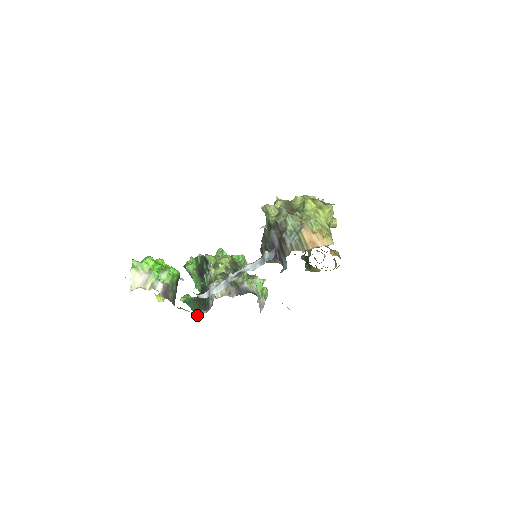
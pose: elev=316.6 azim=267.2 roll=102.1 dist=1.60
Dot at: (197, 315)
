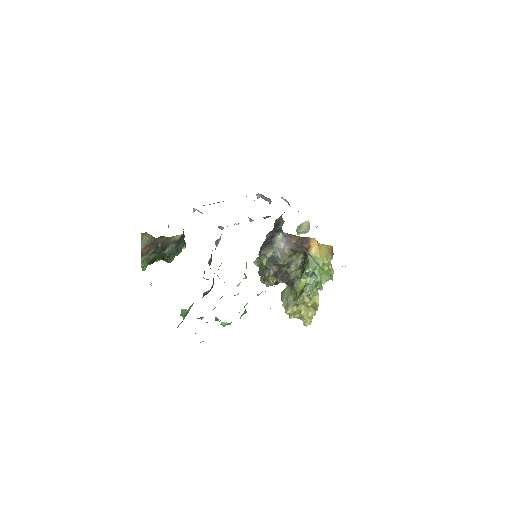
Dot at: occluded
